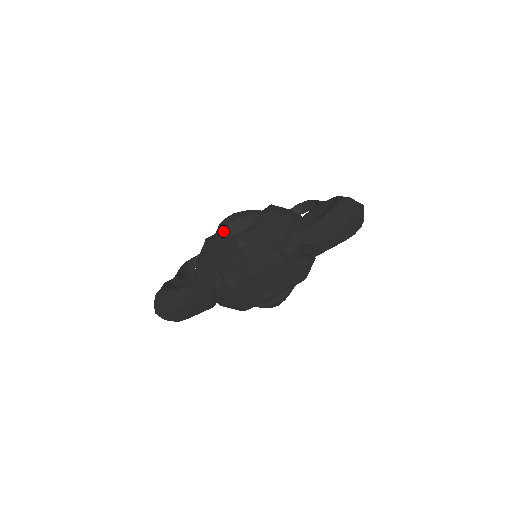
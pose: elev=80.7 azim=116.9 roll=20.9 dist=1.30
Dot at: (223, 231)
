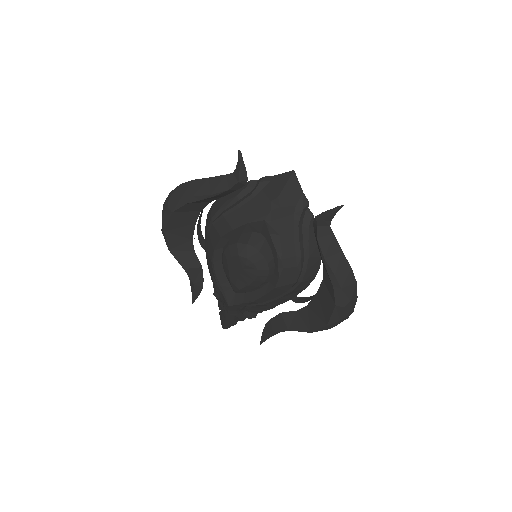
Dot at: occluded
